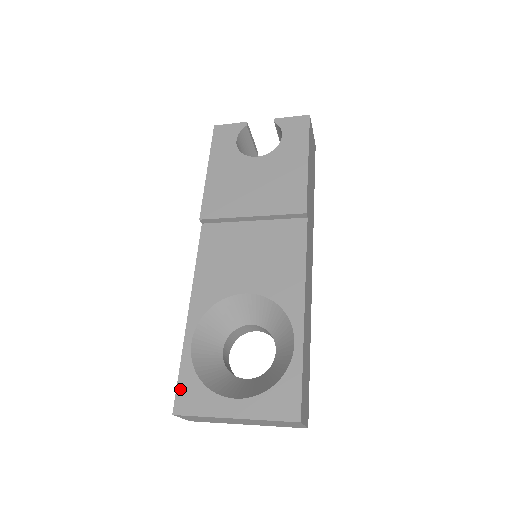
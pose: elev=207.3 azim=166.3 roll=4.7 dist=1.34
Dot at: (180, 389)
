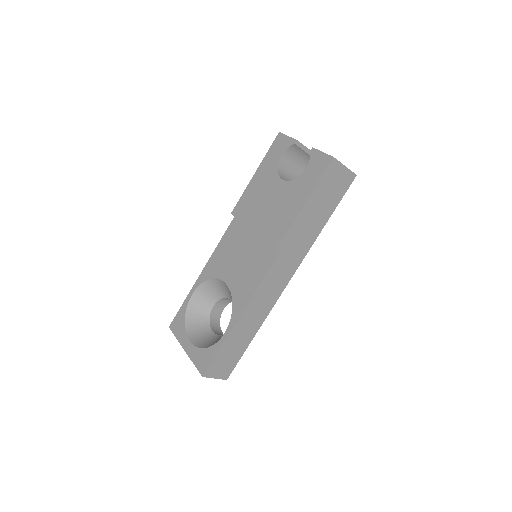
Dot at: (177, 316)
